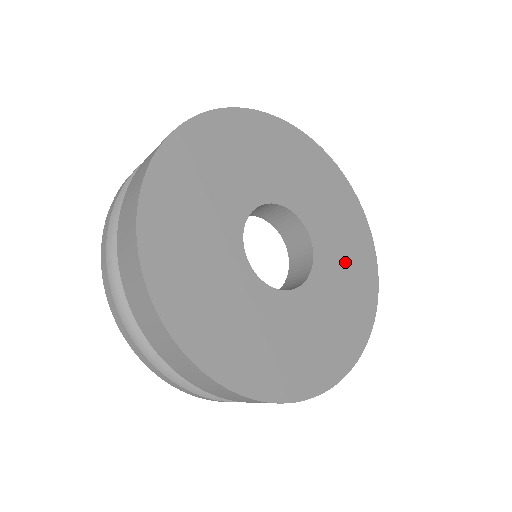
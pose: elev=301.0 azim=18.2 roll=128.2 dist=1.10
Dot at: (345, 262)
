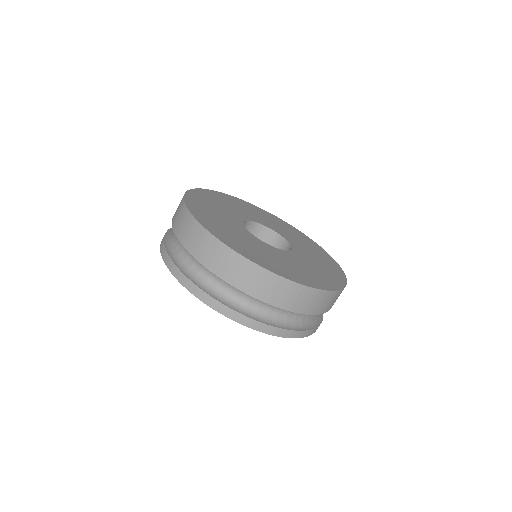
Dot at: (288, 232)
